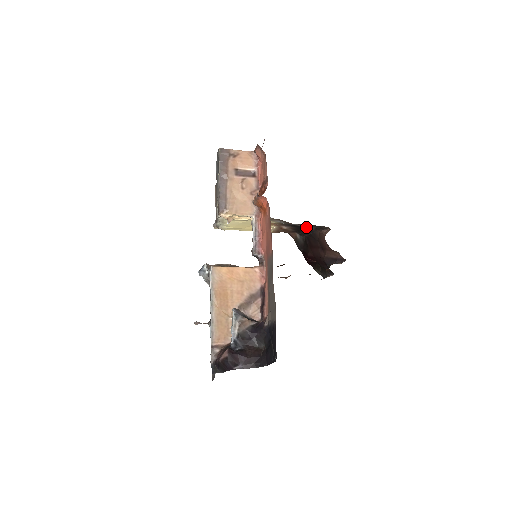
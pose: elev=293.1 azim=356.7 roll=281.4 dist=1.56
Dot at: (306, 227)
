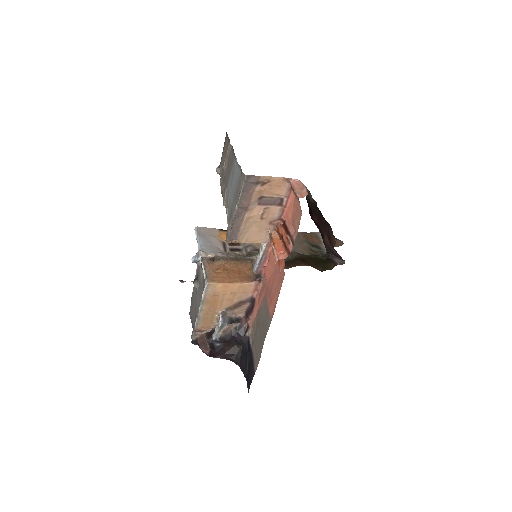
Dot at: occluded
